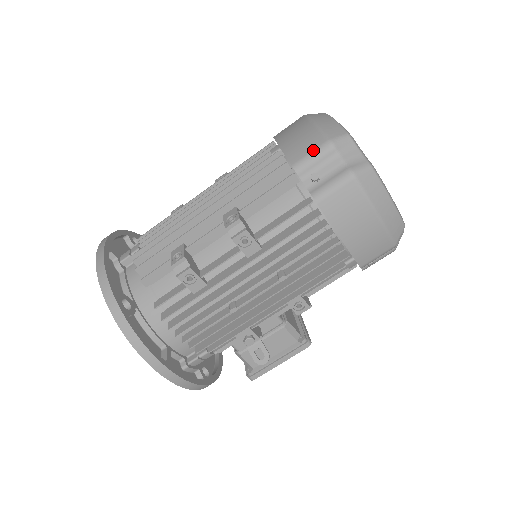
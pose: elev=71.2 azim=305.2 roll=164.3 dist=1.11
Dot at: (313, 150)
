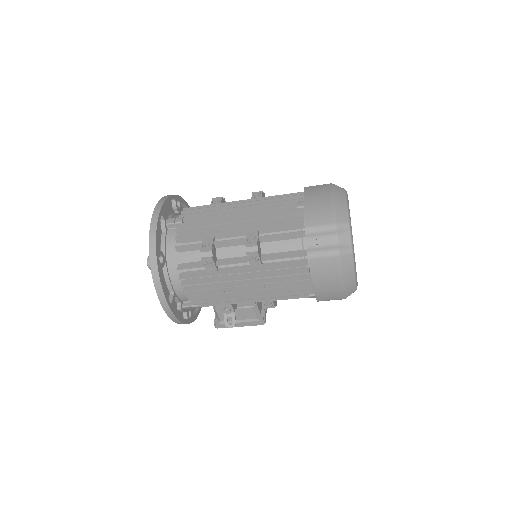
Dot at: (323, 224)
